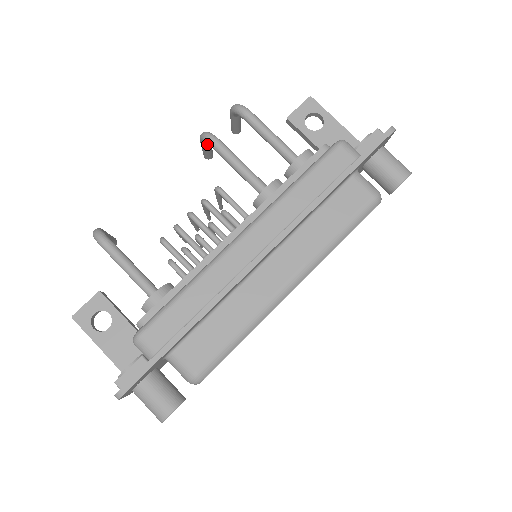
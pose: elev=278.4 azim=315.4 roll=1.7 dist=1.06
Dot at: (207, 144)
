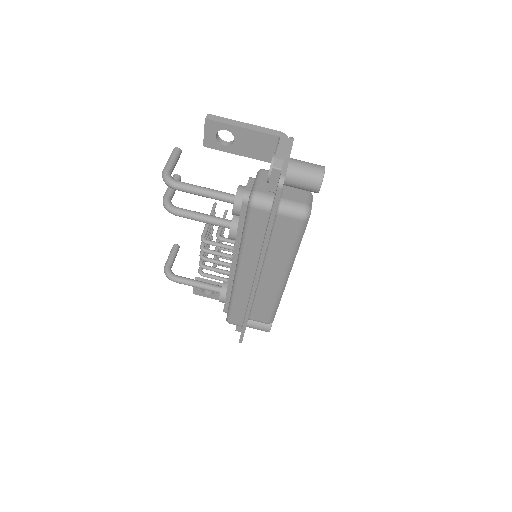
Dot at: (171, 199)
